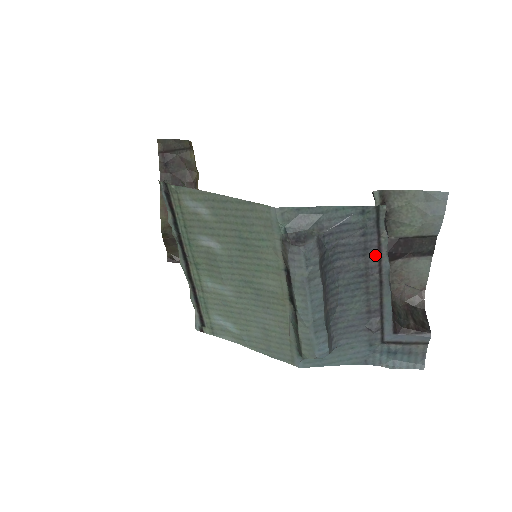
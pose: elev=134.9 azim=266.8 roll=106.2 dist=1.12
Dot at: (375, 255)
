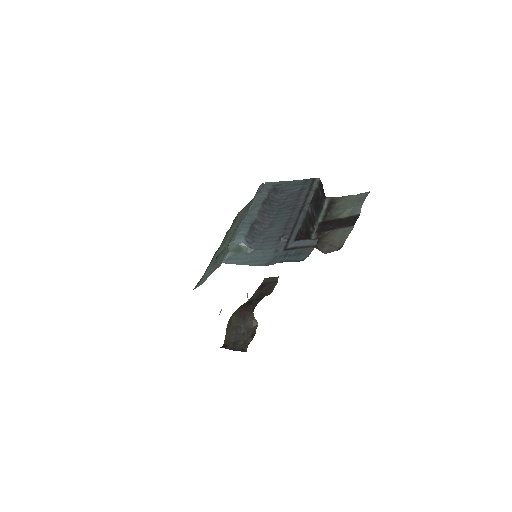
Dot at: (304, 199)
